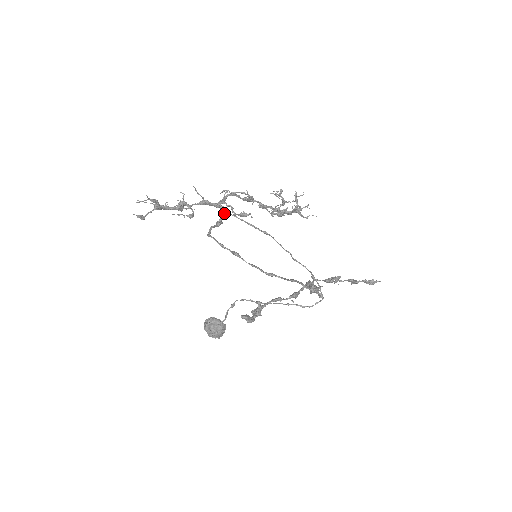
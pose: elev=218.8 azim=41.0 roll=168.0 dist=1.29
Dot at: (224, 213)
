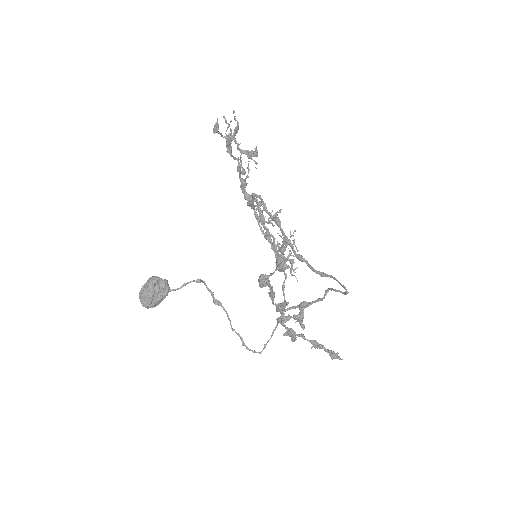
Dot at: occluded
